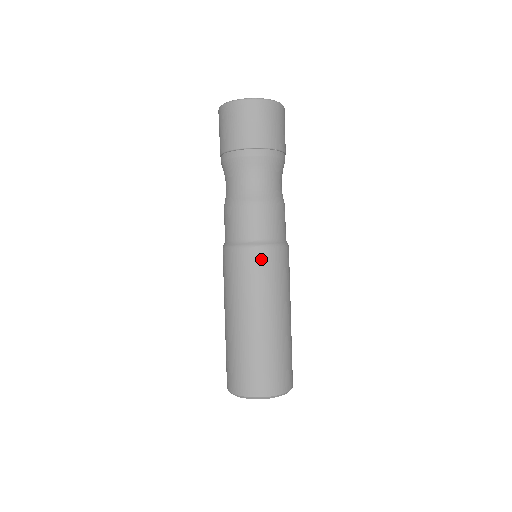
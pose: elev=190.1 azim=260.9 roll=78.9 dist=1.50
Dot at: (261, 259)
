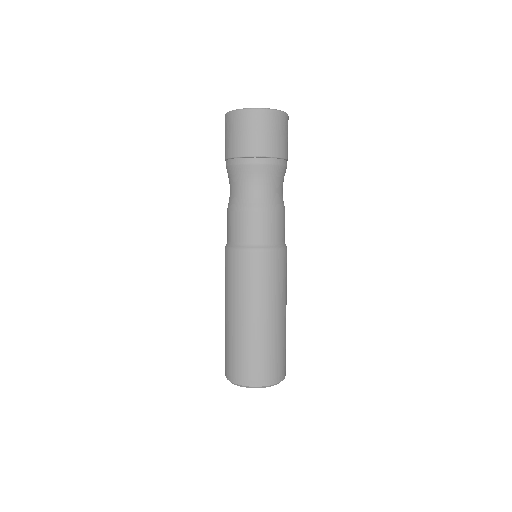
Dot at: (243, 261)
